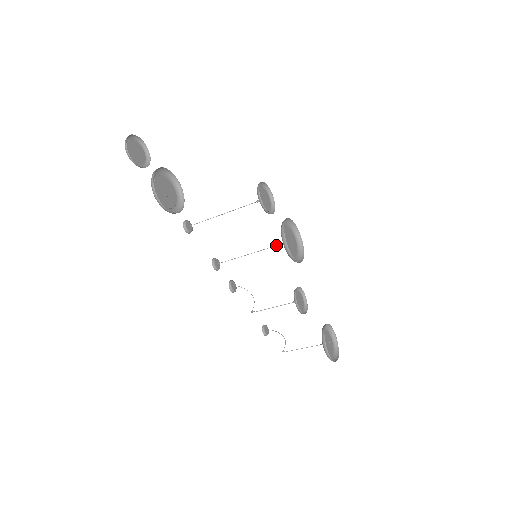
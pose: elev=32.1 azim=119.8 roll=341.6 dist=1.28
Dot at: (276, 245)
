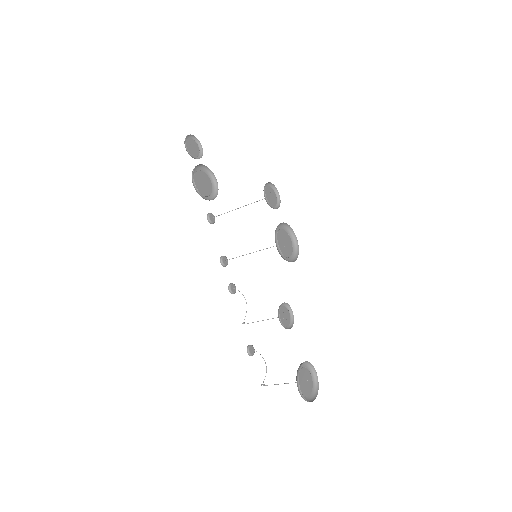
Dot at: (273, 246)
